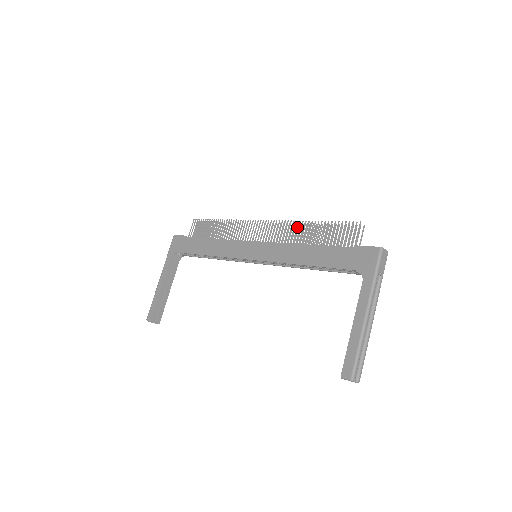
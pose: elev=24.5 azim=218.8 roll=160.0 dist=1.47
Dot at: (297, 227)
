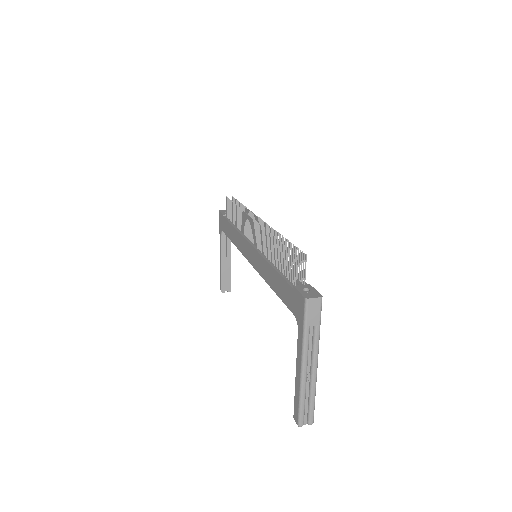
Dot at: (273, 233)
